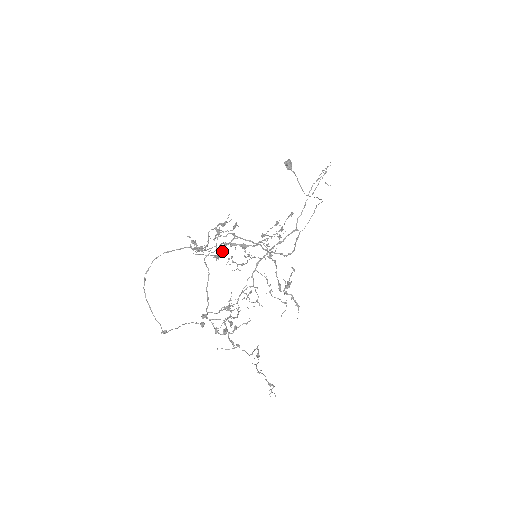
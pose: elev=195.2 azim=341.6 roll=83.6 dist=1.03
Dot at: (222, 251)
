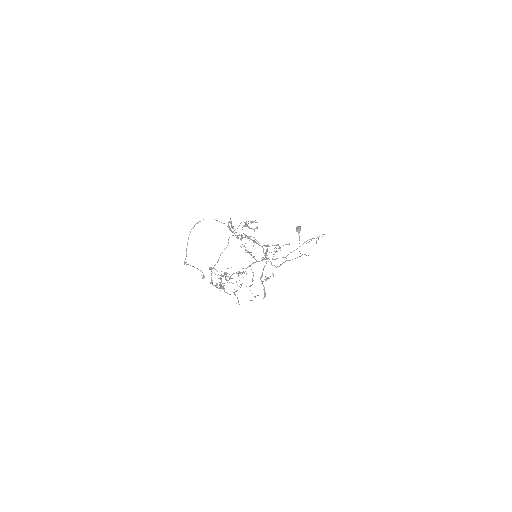
Dot at: (241, 238)
